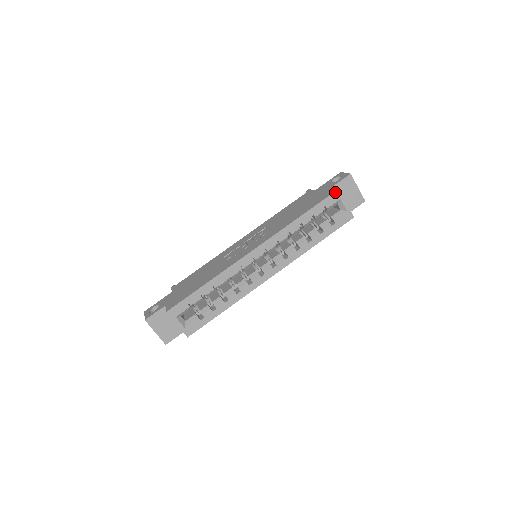
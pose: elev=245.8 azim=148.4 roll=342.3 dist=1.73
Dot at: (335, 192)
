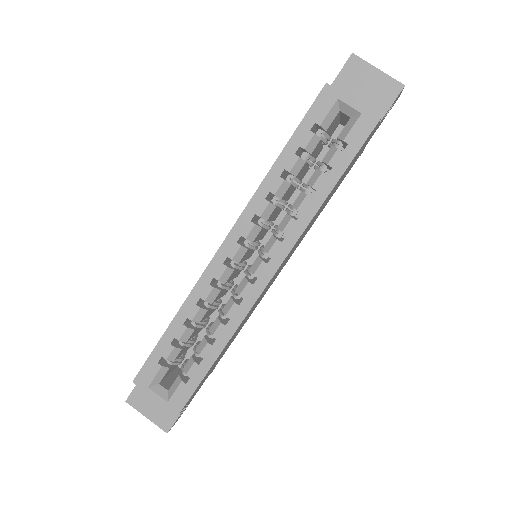
Dot at: (322, 91)
